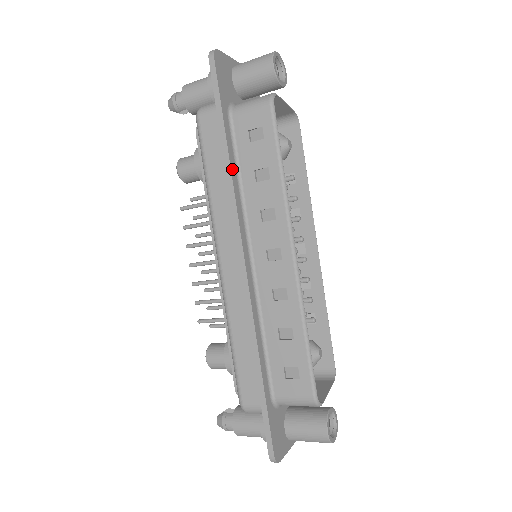
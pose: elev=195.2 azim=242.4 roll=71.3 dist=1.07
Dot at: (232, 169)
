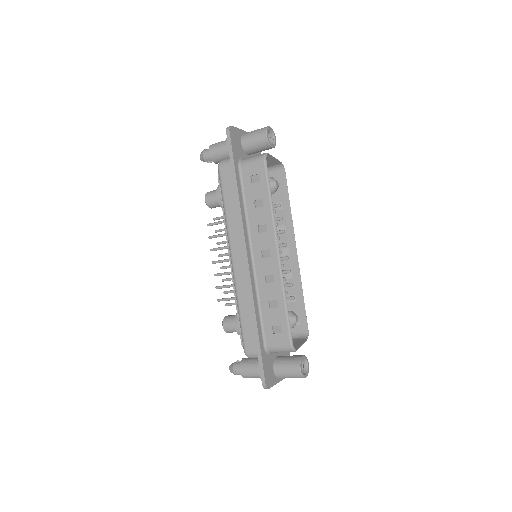
Dot at: (240, 200)
